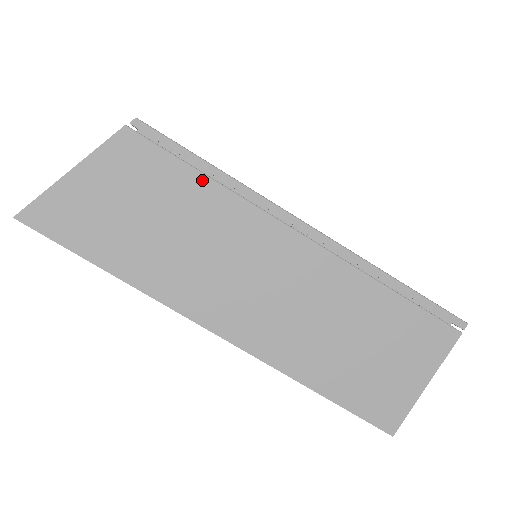
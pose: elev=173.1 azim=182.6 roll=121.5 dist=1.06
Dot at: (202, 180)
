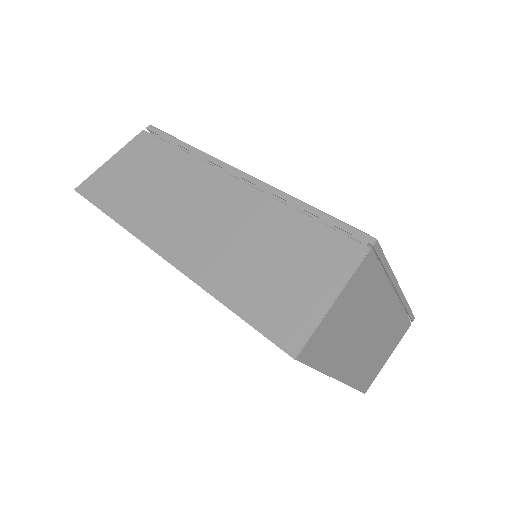
Dot at: (177, 152)
